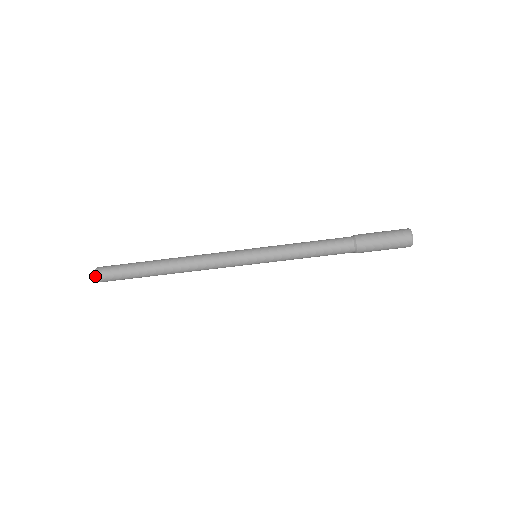
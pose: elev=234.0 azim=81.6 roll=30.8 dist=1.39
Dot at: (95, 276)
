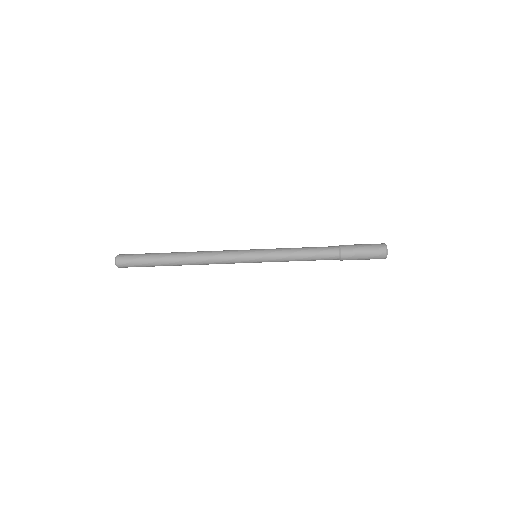
Dot at: (116, 260)
